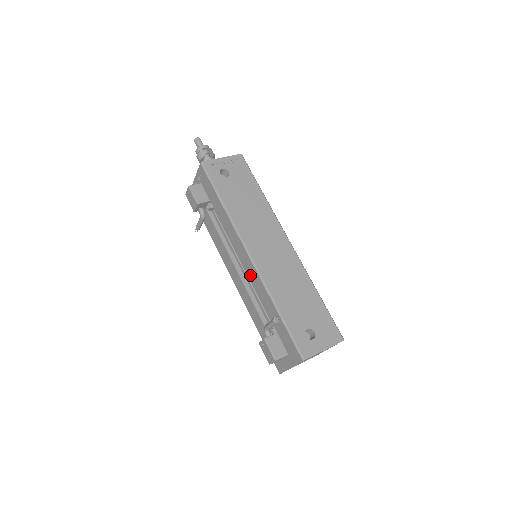
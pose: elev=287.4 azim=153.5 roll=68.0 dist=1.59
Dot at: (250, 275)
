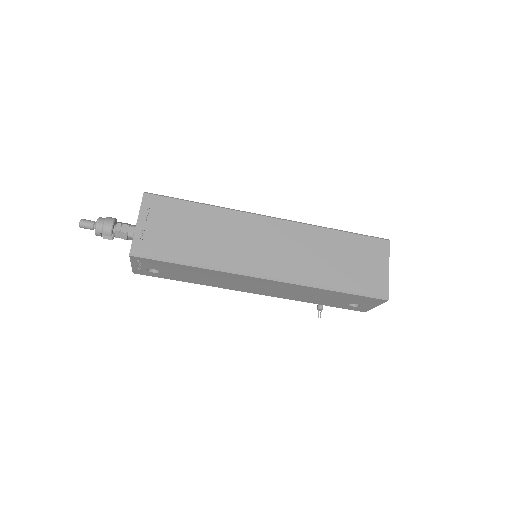
Dot at: occluded
